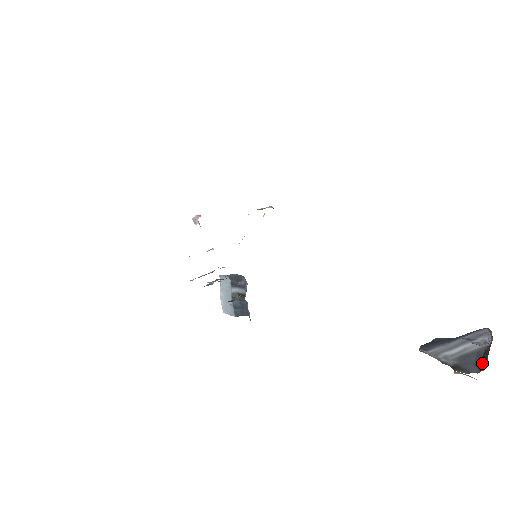
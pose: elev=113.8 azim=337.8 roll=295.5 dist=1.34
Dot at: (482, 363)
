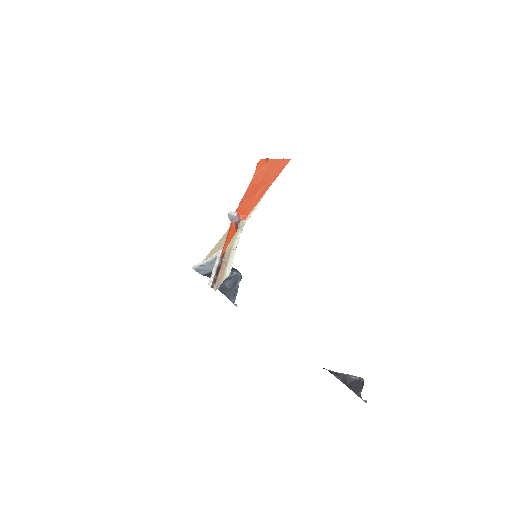
Dot at: (343, 379)
